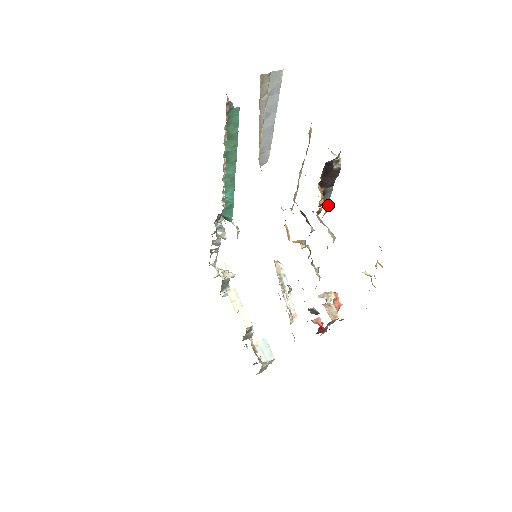
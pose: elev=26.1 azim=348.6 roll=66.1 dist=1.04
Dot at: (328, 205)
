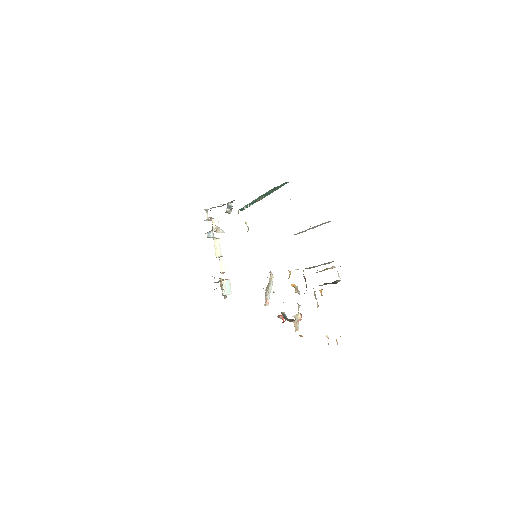
Dot at: (321, 285)
